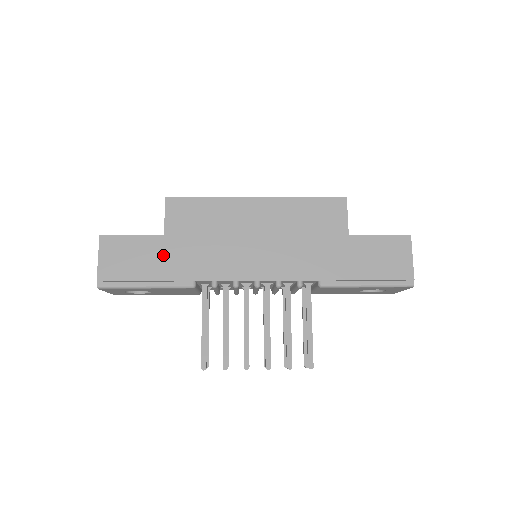
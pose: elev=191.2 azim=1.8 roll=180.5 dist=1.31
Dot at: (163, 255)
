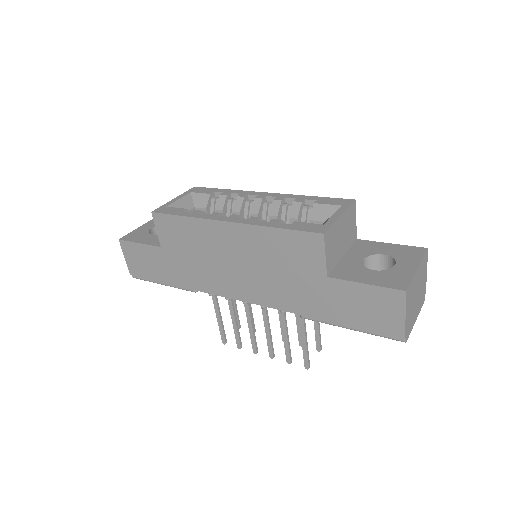
Dot at: (165, 264)
